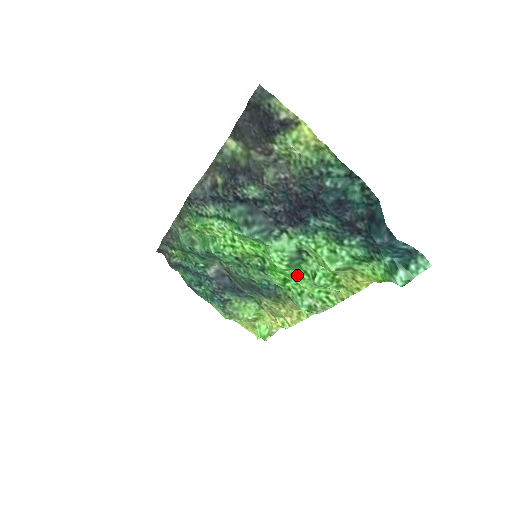
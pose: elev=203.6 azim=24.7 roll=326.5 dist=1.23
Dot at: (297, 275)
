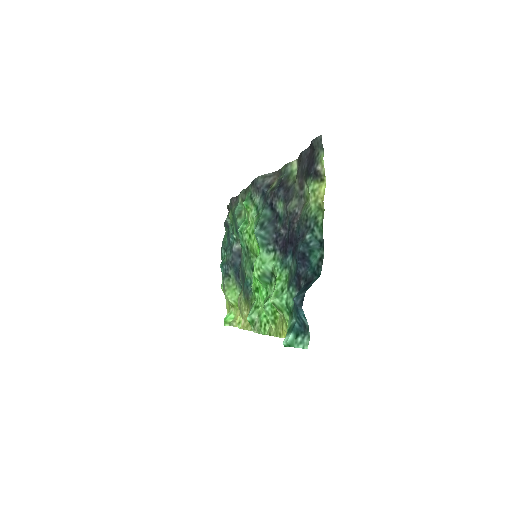
Dot at: (262, 290)
